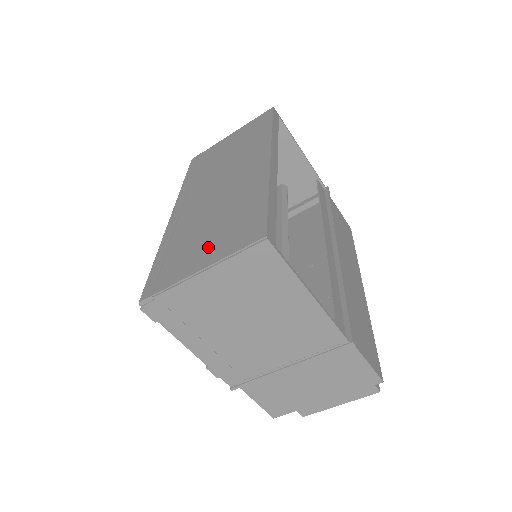
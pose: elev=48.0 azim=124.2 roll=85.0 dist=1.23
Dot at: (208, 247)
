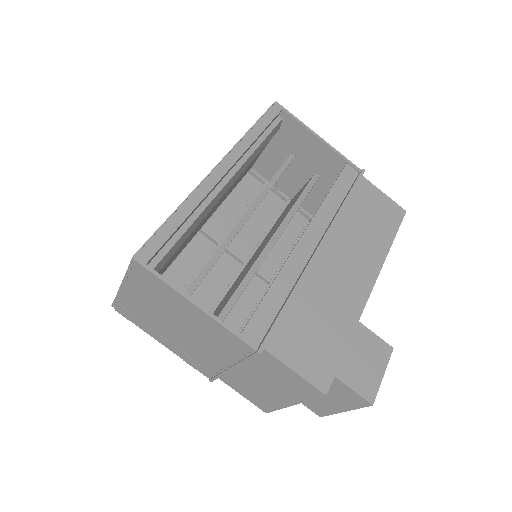
Dot at: occluded
